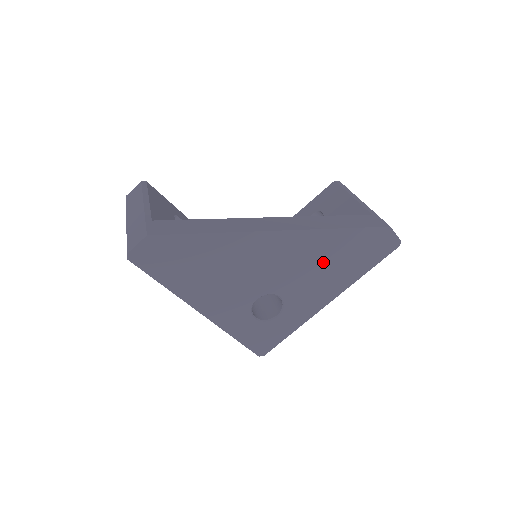
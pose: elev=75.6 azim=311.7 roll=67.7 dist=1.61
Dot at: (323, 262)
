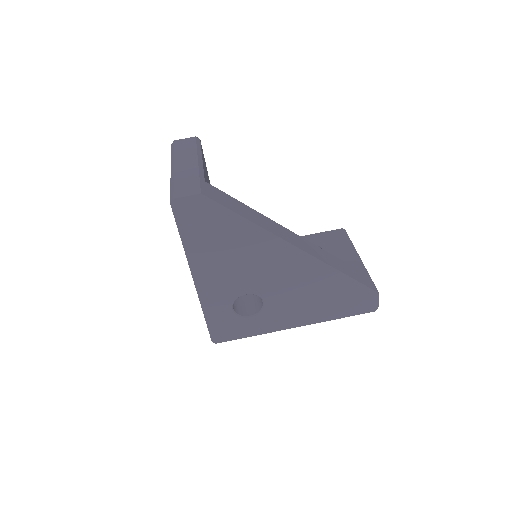
Dot at: (314, 293)
